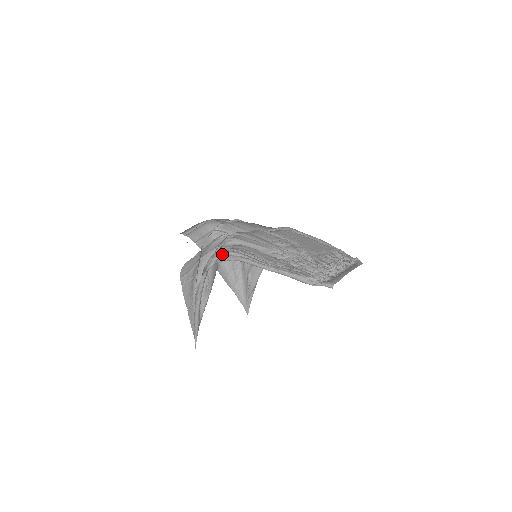
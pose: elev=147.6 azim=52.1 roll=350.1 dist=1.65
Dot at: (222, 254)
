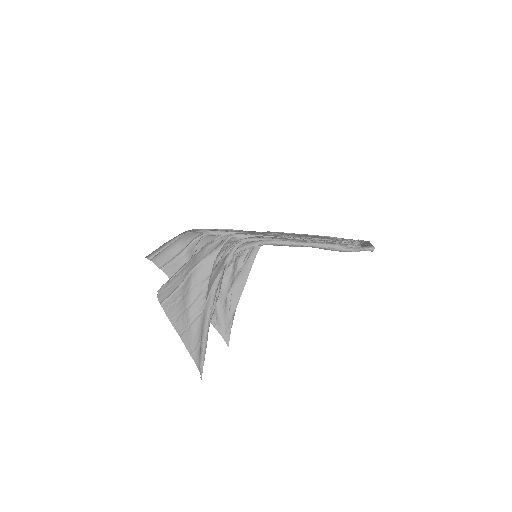
Dot at: (243, 241)
